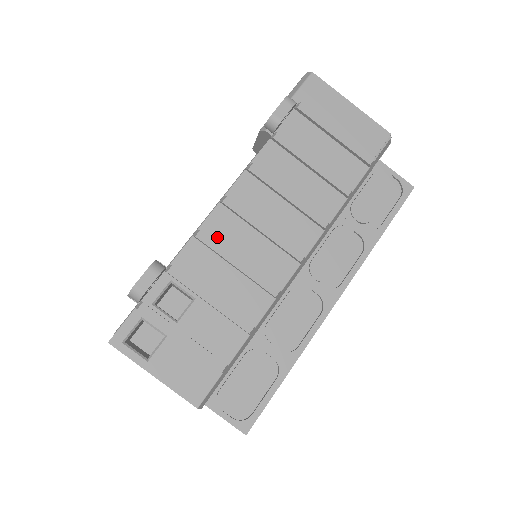
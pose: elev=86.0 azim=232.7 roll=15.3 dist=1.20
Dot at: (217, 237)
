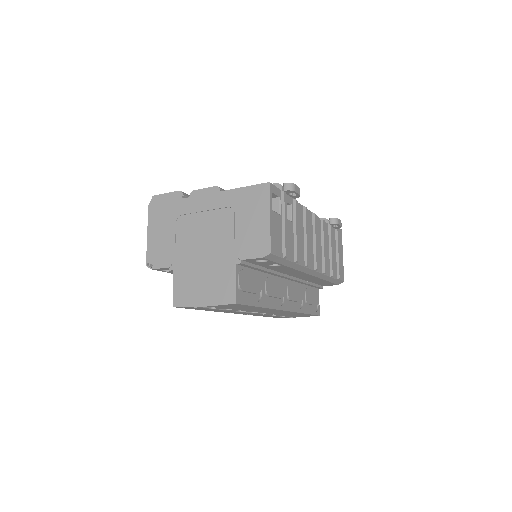
Dot at: occluded
